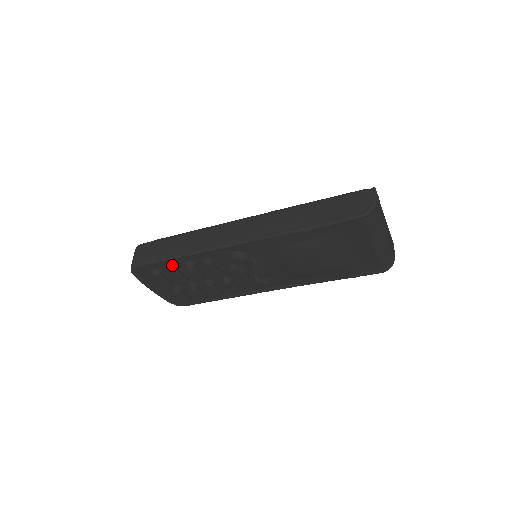
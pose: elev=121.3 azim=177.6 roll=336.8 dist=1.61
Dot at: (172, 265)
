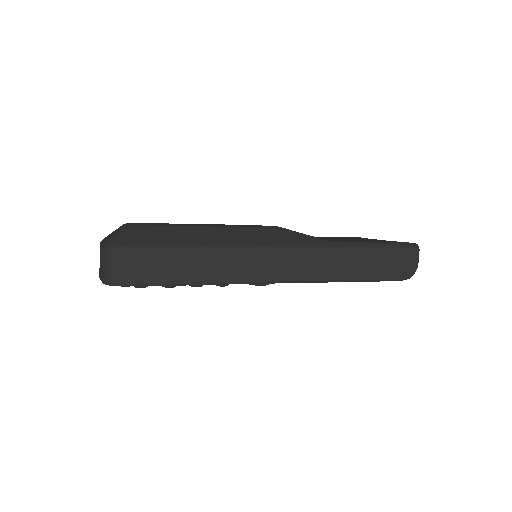
Dot at: occluded
